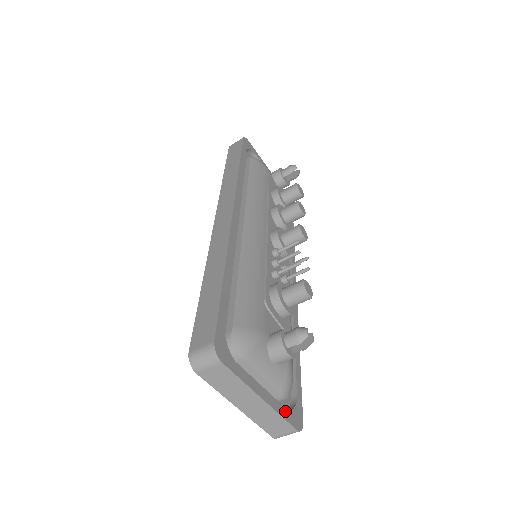
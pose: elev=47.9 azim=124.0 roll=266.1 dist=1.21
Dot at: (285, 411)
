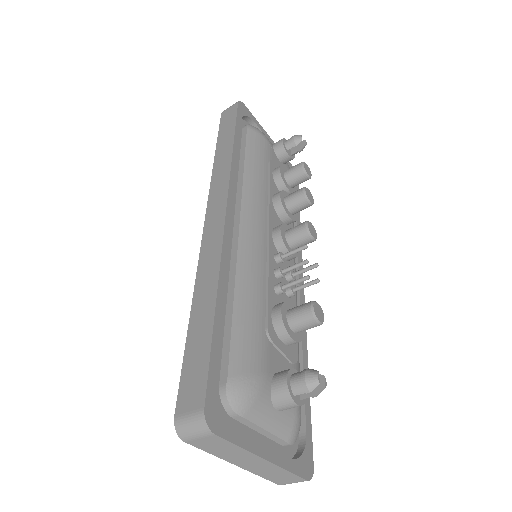
Dot at: (293, 462)
